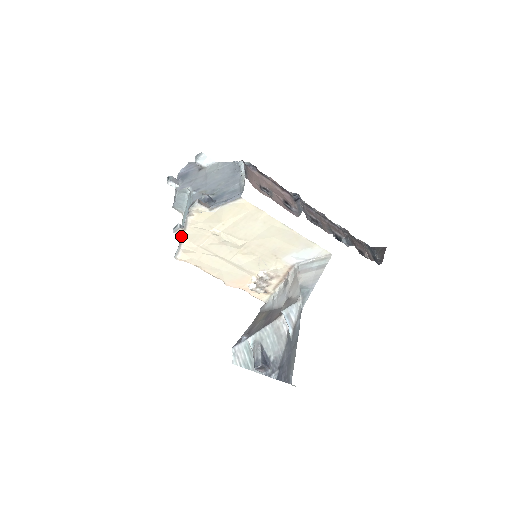
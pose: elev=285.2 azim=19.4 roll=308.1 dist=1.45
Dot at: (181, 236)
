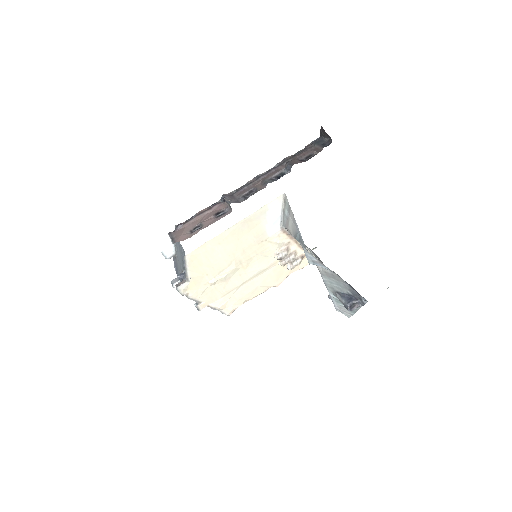
Dot at: occluded
